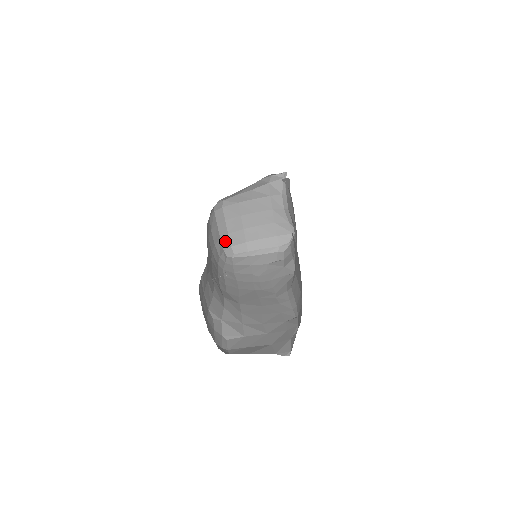
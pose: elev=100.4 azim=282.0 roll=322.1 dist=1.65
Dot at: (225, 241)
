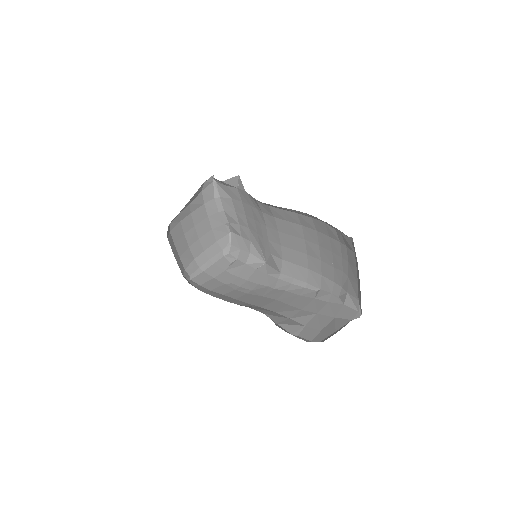
Dot at: (180, 266)
